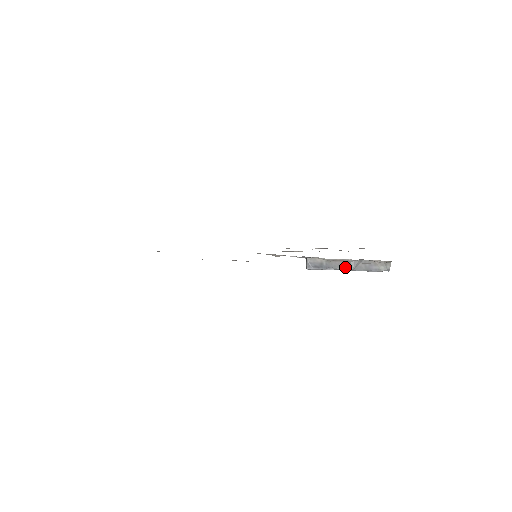
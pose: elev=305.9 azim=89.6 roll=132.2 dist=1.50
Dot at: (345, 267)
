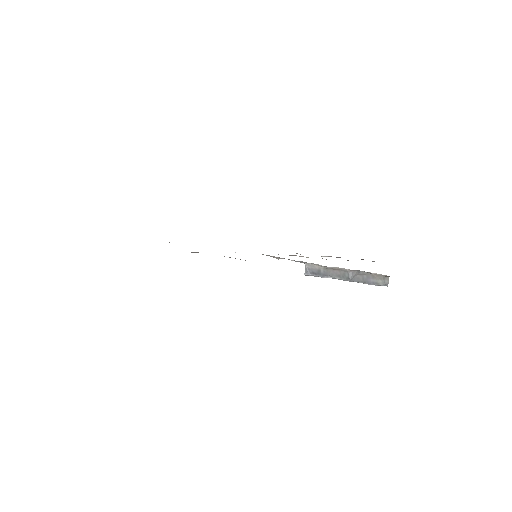
Dot at: (342, 277)
